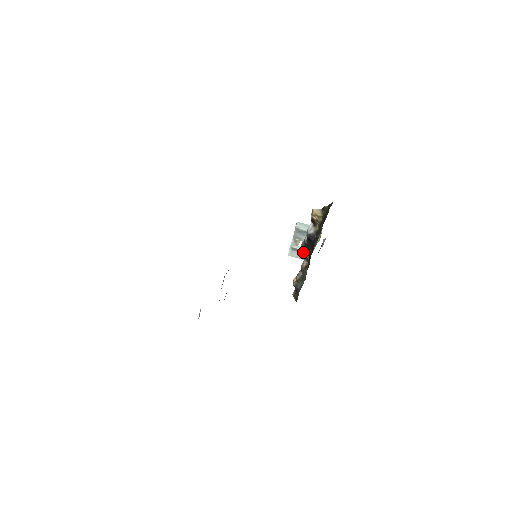
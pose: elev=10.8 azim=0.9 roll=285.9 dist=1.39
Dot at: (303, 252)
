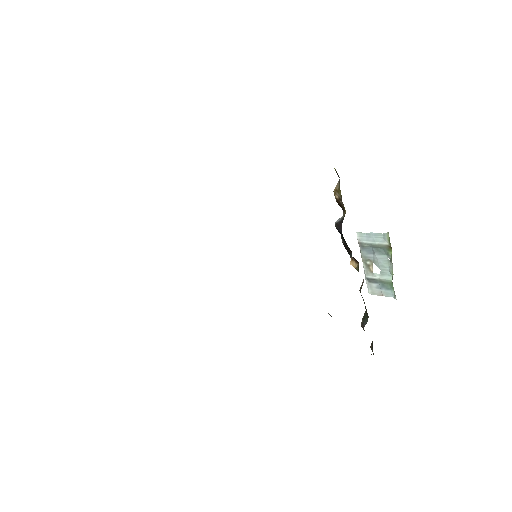
Dot at: (350, 263)
